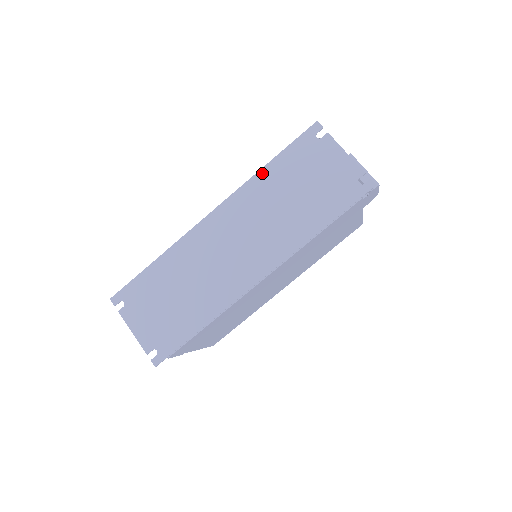
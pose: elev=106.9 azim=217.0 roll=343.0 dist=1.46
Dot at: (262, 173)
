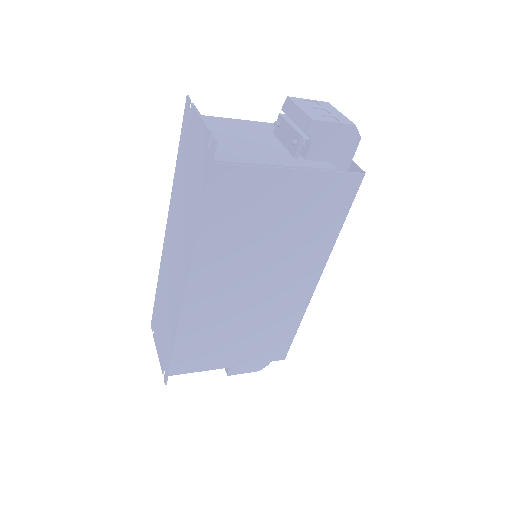
Dot at: (175, 175)
